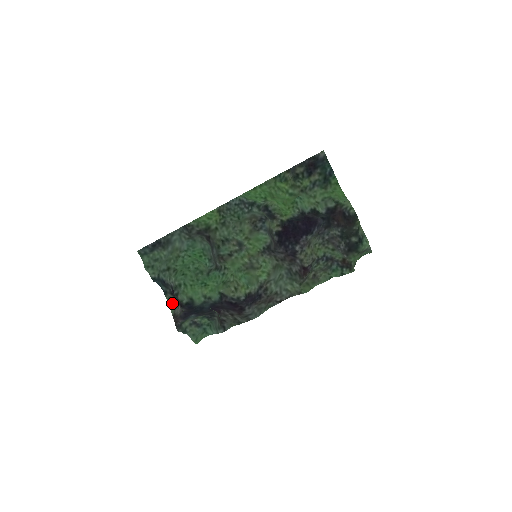
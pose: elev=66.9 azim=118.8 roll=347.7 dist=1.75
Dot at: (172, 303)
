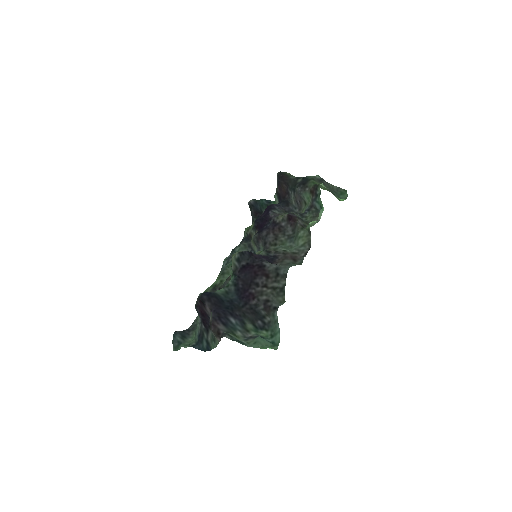
Dot at: (214, 338)
